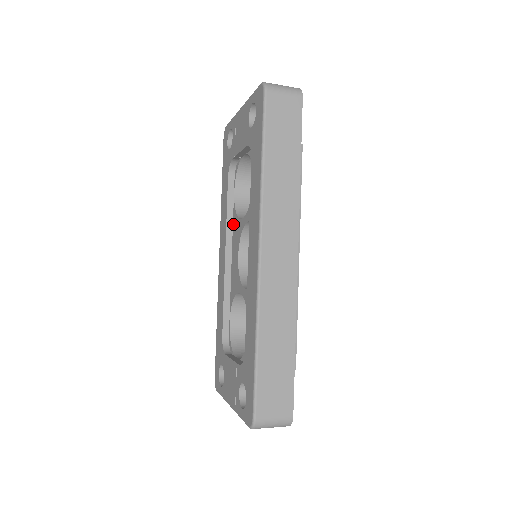
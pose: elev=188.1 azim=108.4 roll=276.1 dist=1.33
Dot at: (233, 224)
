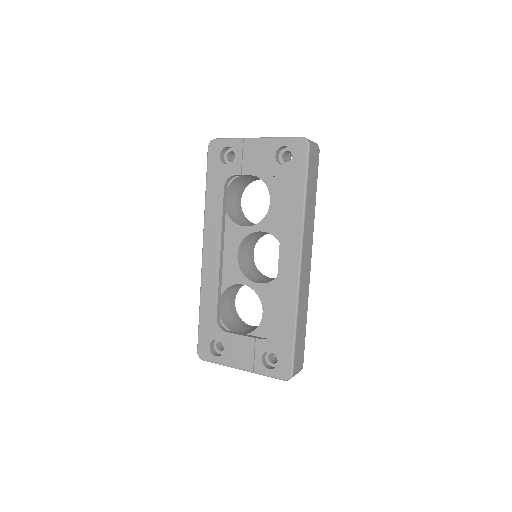
Dot at: (224, 226)
